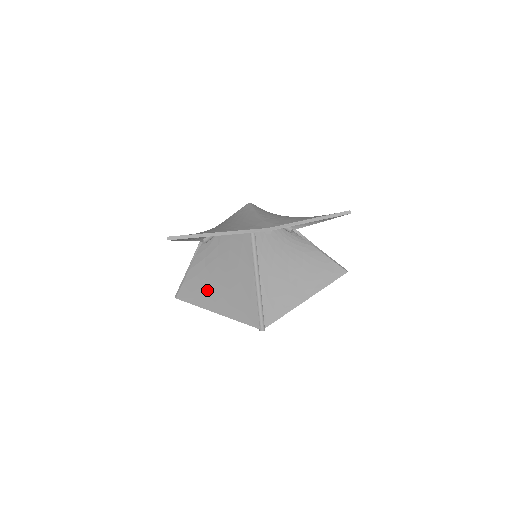
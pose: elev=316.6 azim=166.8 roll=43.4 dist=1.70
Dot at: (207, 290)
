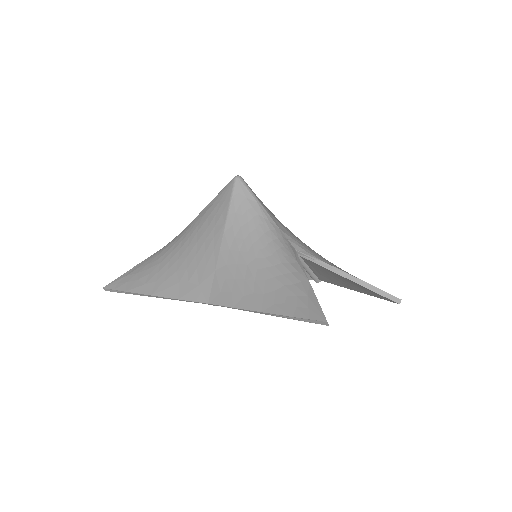
Dot at: occluded
